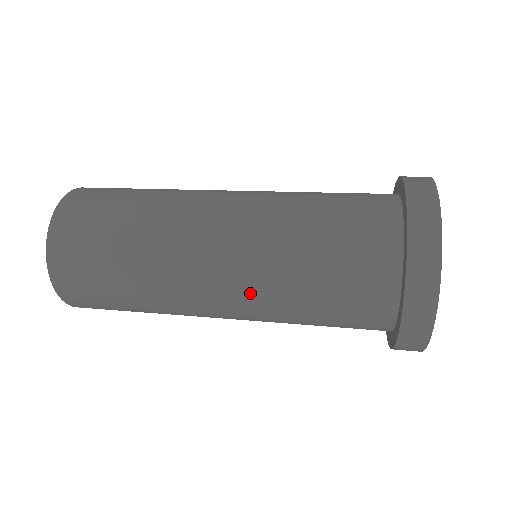
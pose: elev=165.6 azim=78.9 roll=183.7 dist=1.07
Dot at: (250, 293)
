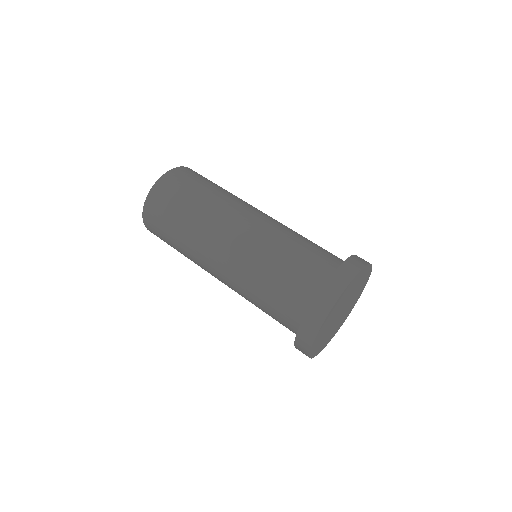
Dot at: (233, 288)
